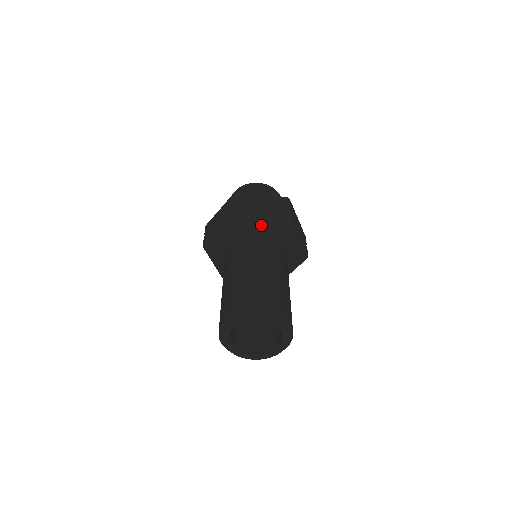
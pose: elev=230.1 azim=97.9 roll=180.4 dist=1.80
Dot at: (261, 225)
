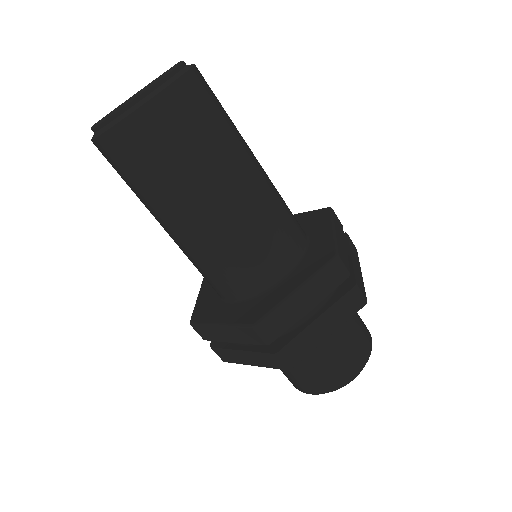
Dot at: occluded
